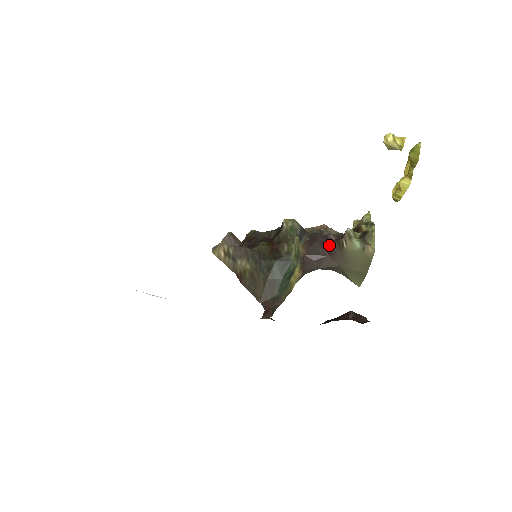
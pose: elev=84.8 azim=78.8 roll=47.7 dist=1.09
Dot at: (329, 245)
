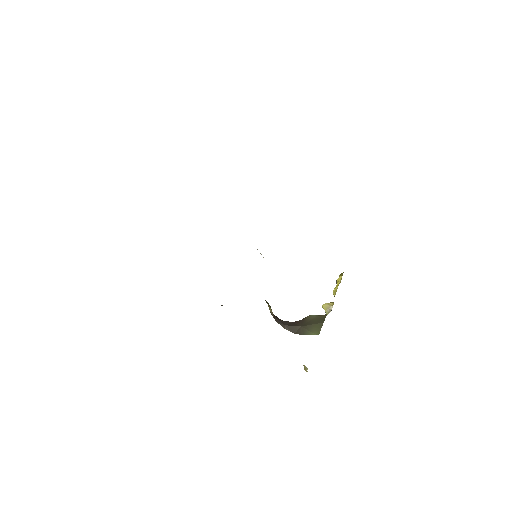
Dot at: occluded
